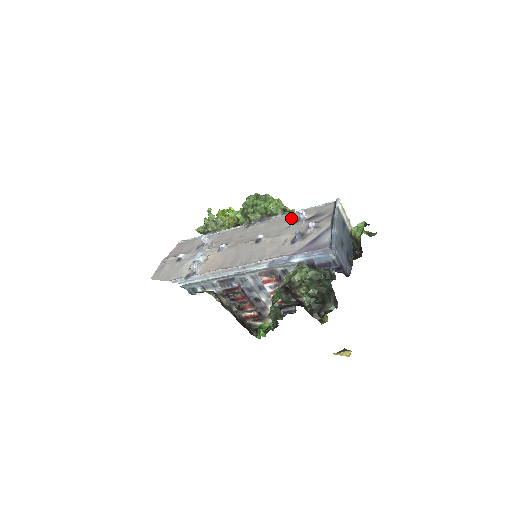
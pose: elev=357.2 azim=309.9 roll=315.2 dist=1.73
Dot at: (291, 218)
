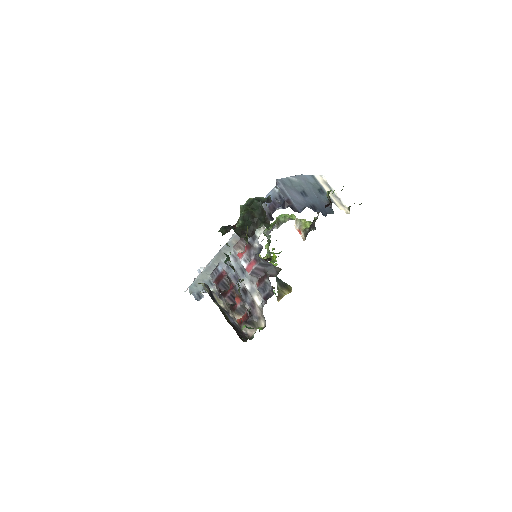
Dot at: occluded
